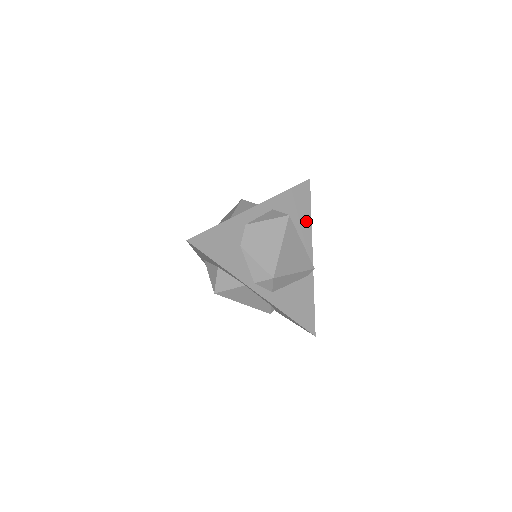
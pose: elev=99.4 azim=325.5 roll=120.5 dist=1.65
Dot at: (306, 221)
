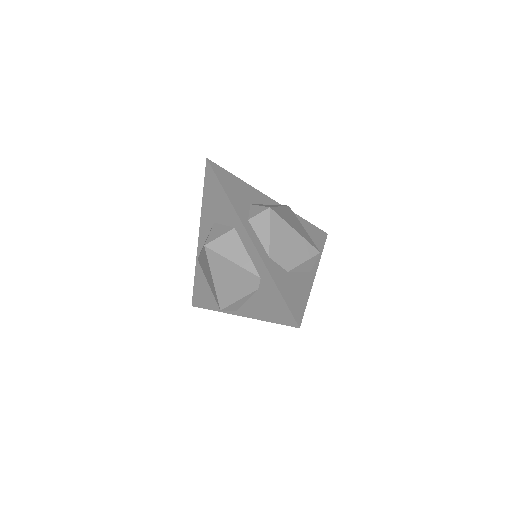
Dot at: (248, 189)
